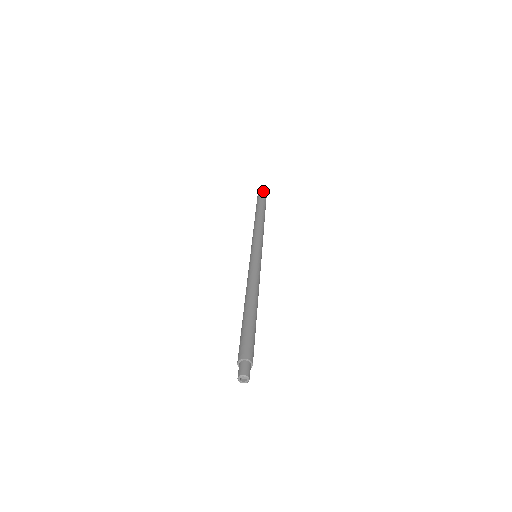
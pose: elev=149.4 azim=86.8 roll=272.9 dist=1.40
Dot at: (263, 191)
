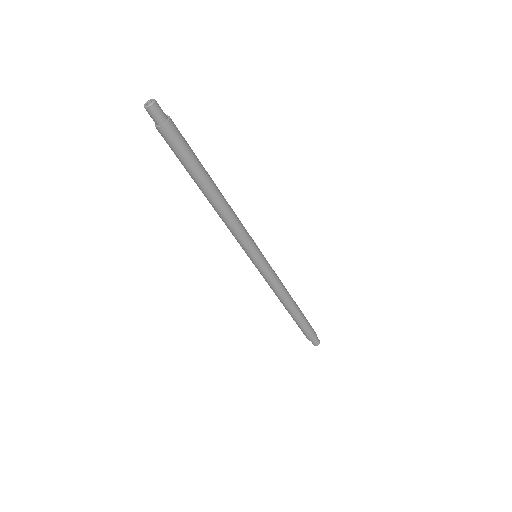
Dot at: occluded
